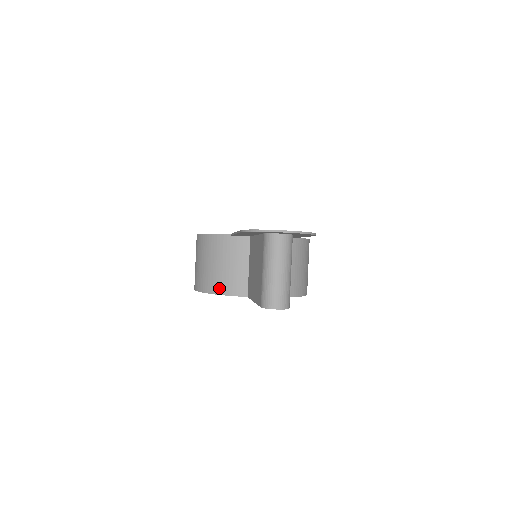
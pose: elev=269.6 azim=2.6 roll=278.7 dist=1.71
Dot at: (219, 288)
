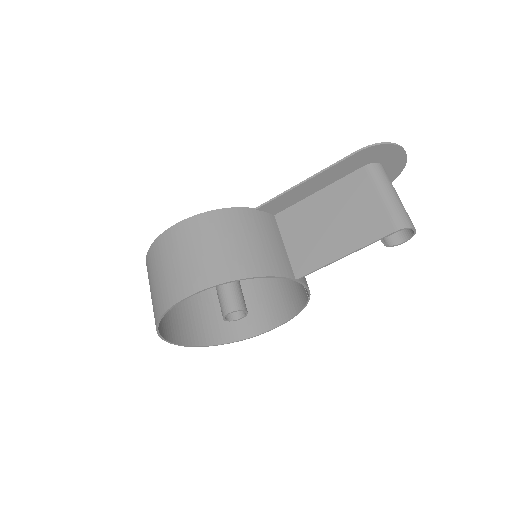
Dot at: (261, 268)
